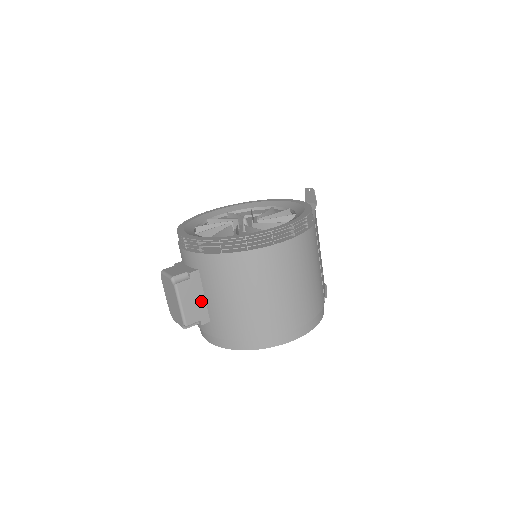
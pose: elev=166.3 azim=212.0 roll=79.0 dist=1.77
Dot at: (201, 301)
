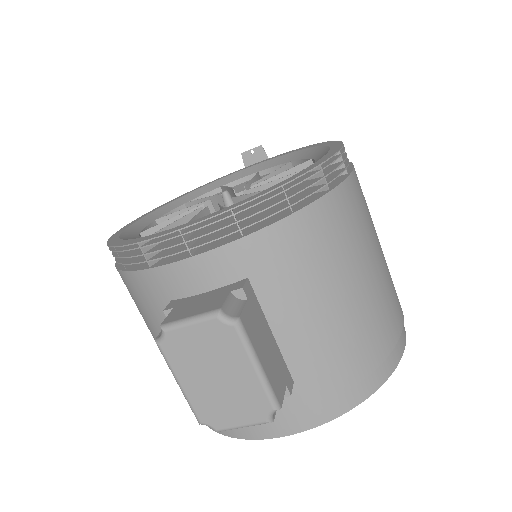
Dot at: (272, 344)
